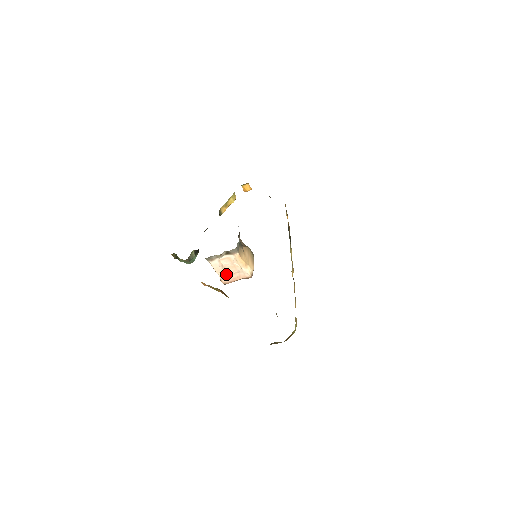
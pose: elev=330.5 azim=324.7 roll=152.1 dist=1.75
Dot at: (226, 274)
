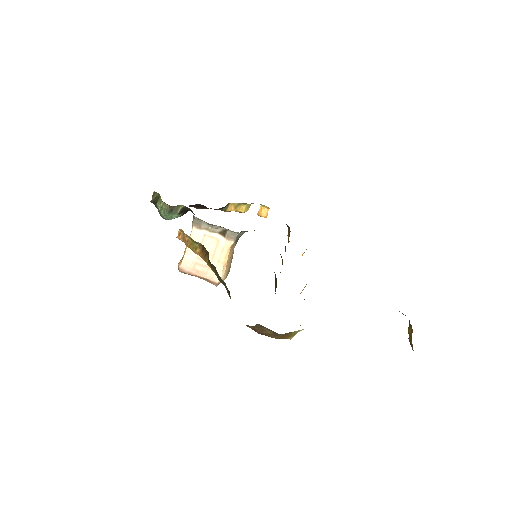
Dot at: (194, 259)
